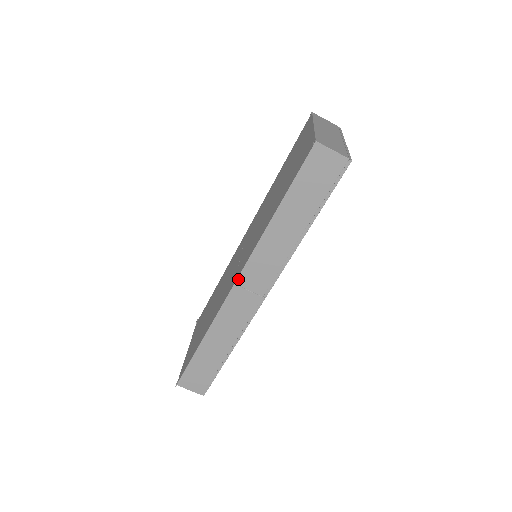
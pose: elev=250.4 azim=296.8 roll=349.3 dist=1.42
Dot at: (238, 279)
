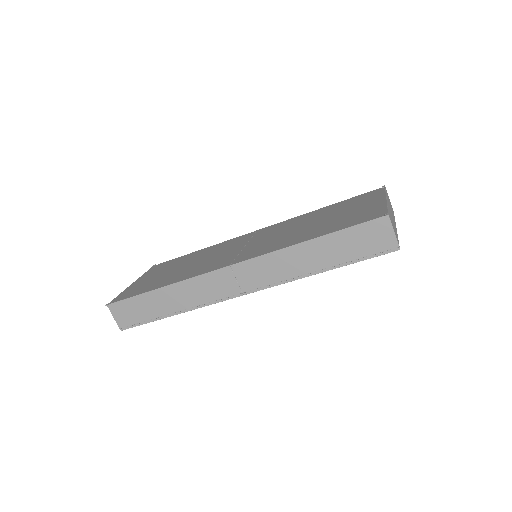
Dot at: (236, 264)
